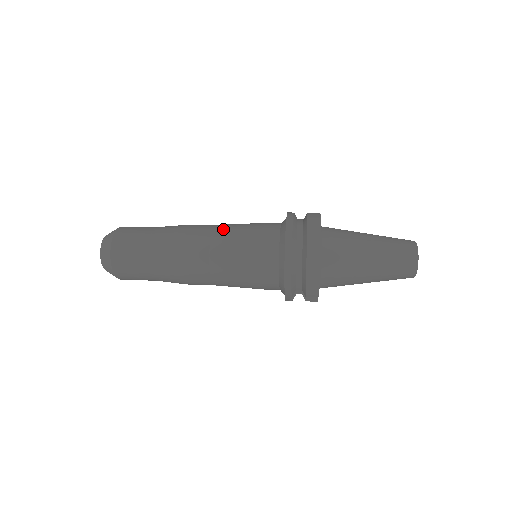
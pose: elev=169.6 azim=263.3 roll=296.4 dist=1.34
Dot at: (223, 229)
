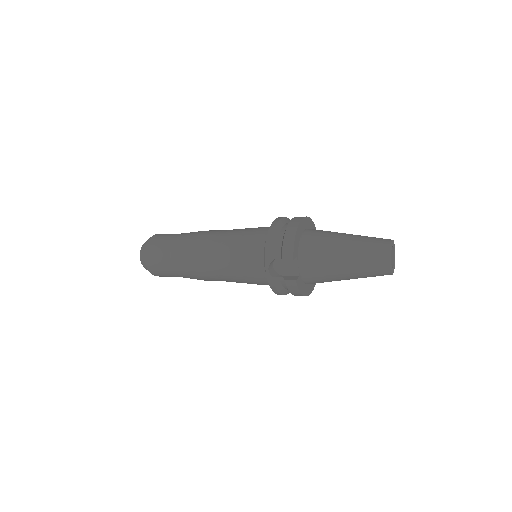
Dot at: occluded
